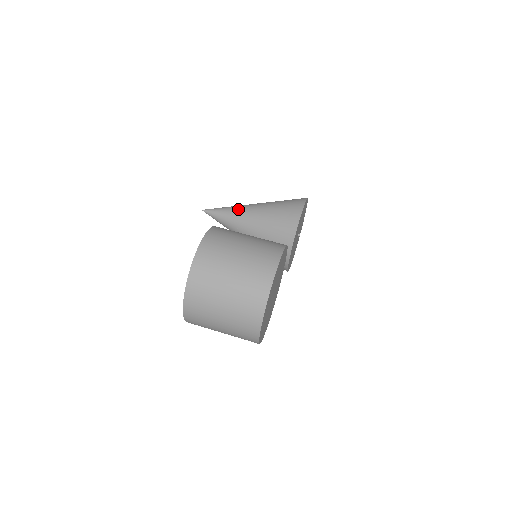
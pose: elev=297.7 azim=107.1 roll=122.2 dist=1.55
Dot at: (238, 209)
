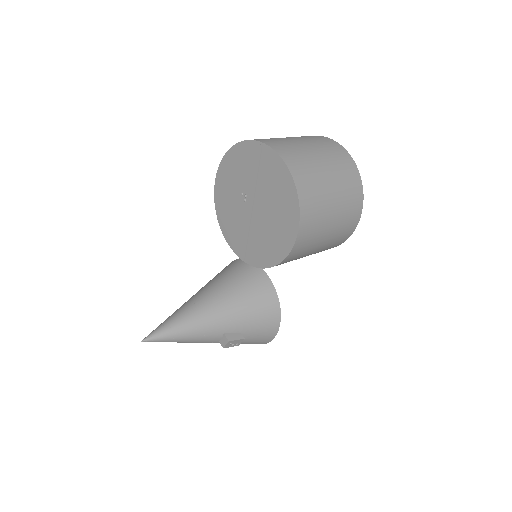
Dot at: (181, 306)
